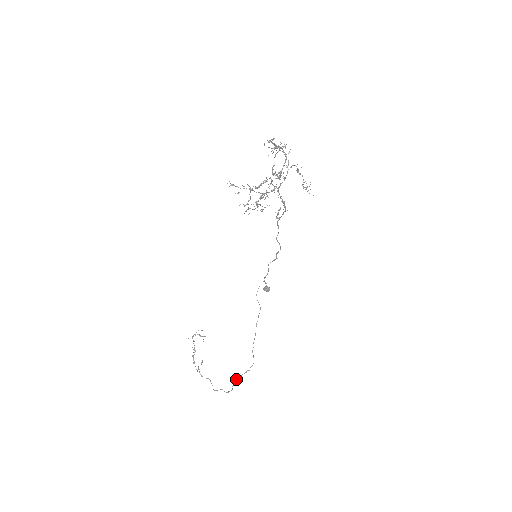
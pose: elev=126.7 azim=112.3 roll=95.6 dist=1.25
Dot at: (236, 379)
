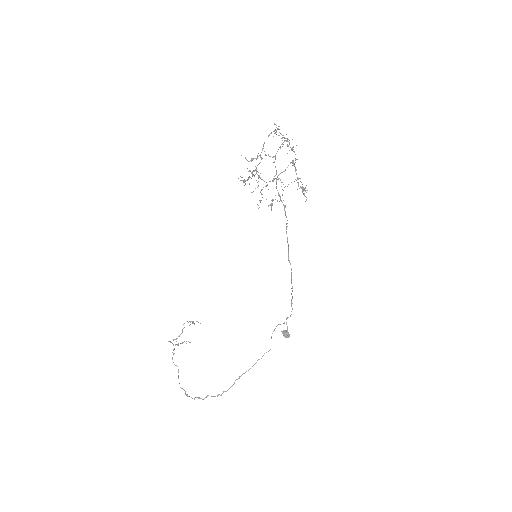
Dot at: occluded
